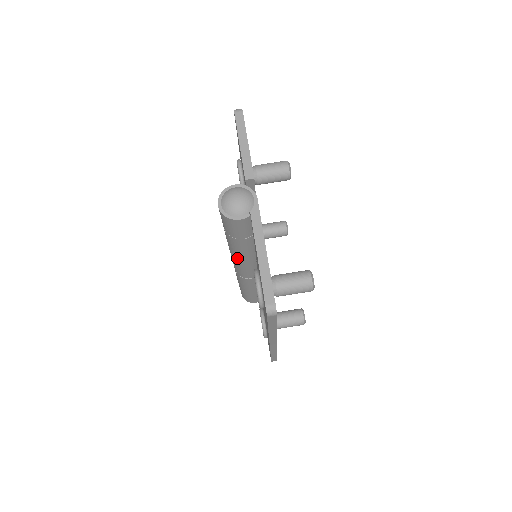
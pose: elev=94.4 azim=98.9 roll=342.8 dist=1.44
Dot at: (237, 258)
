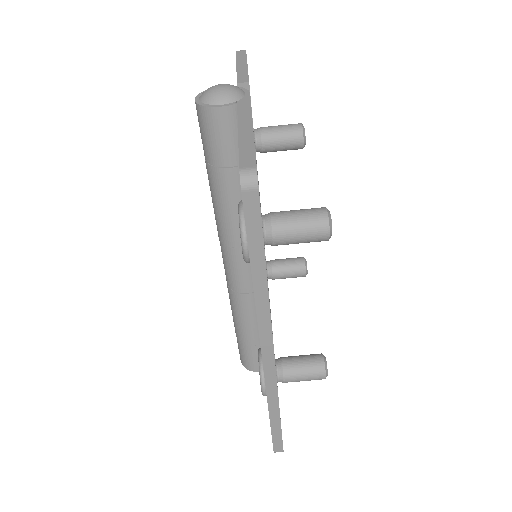
Dot at: (225, 232)
